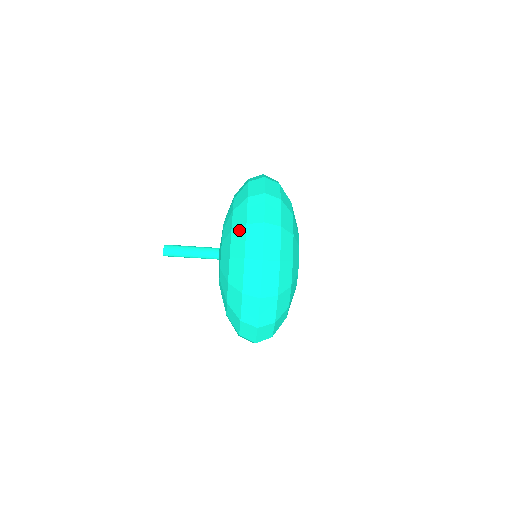
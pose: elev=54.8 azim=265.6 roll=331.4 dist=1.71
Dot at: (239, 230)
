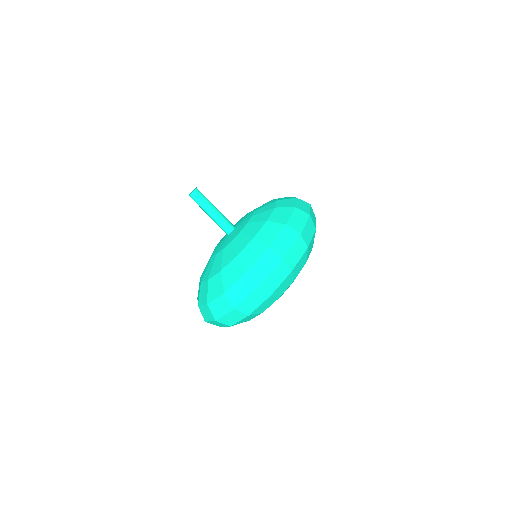
Dot at: (276, 224)
